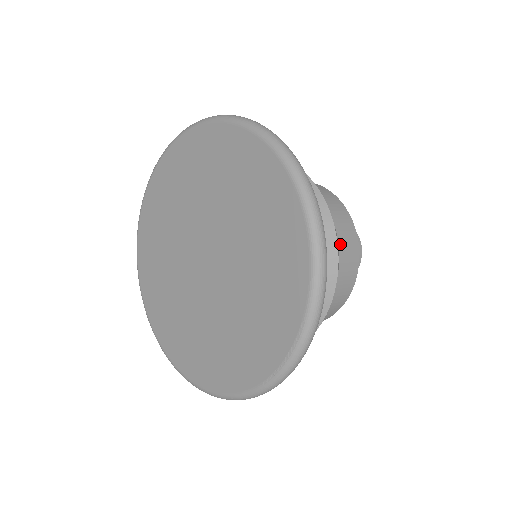
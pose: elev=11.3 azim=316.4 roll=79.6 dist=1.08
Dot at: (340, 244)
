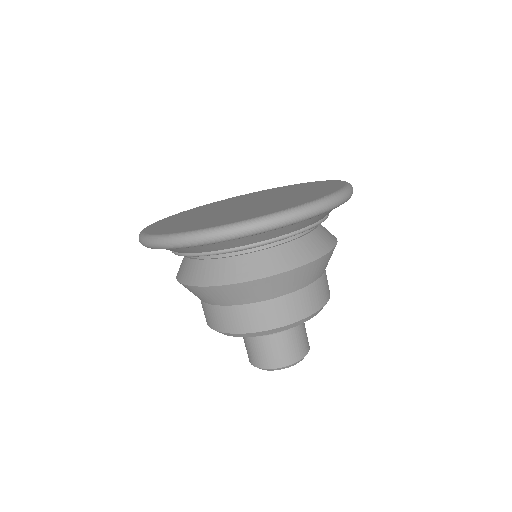
Dot at: (325, 271)
